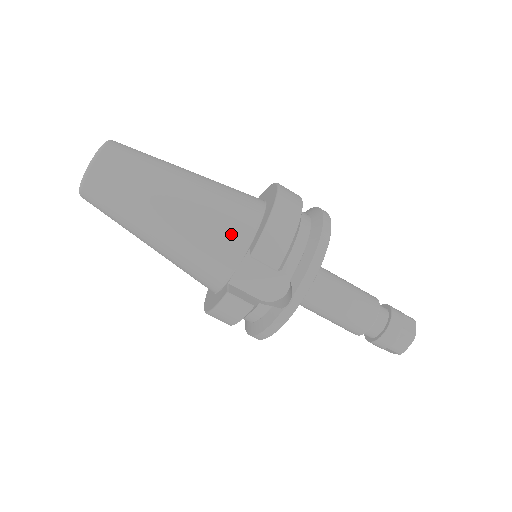
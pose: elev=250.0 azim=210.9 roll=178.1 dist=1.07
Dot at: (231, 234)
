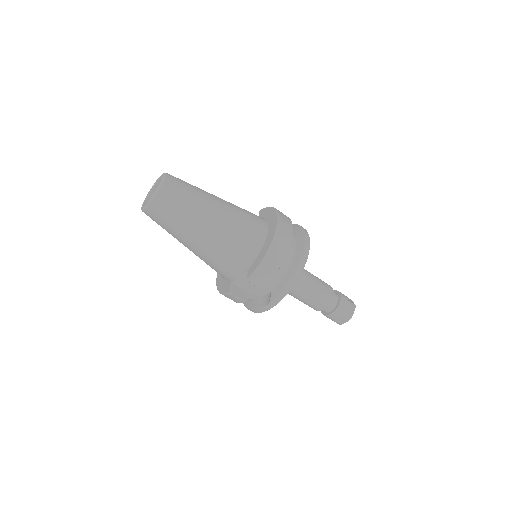
Dot at: (238, 259)
